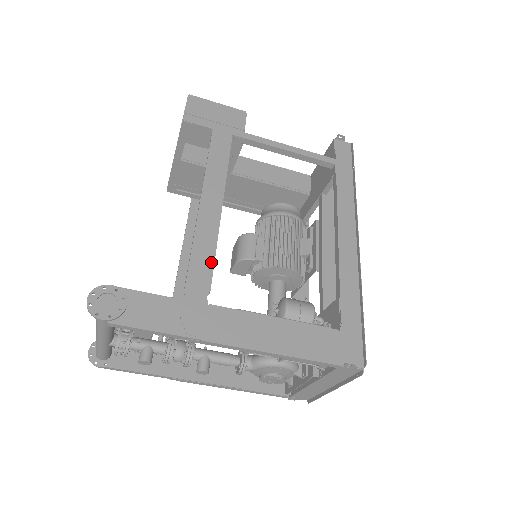
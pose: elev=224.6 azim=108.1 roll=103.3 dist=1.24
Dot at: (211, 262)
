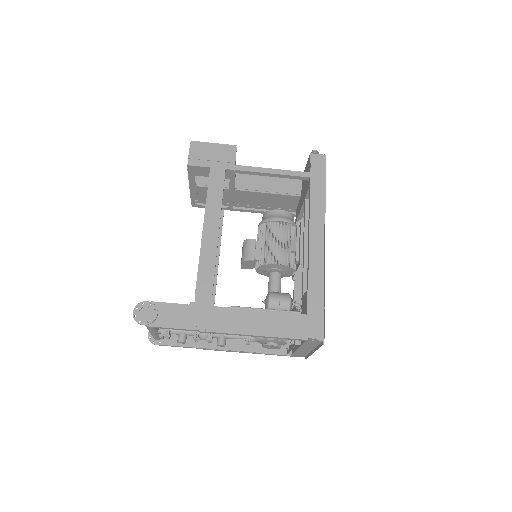
Dot at: (212, 275)
